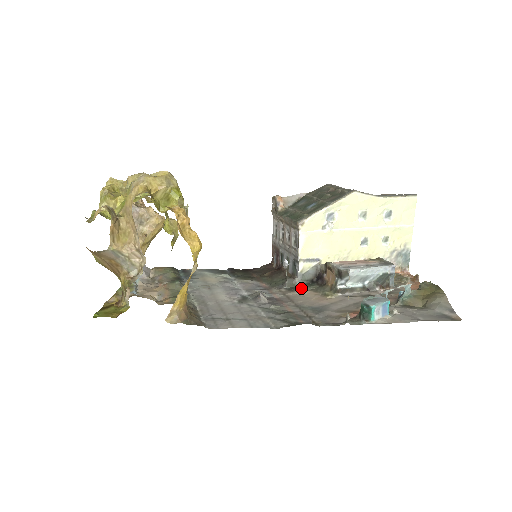
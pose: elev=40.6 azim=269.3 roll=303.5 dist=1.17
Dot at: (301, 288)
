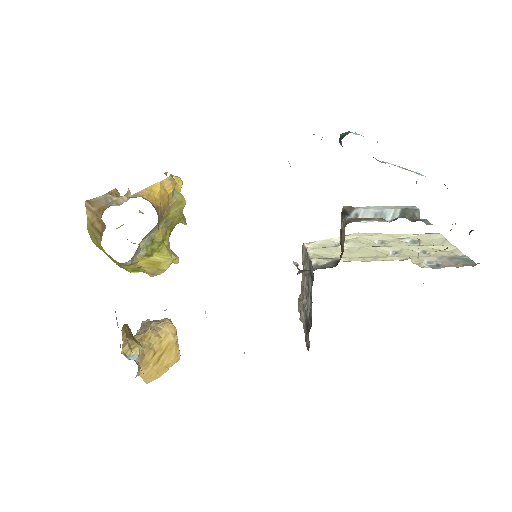
Dot at: occluded
